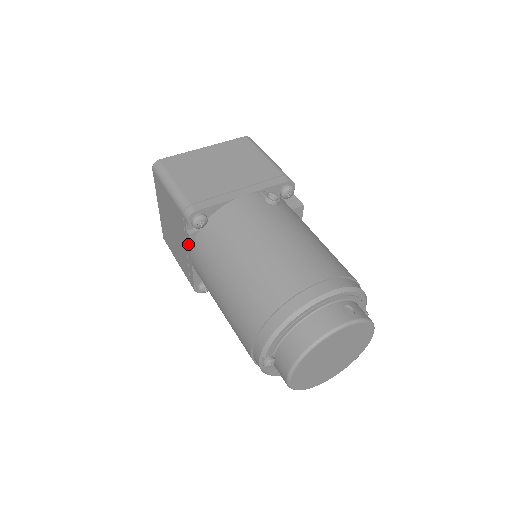
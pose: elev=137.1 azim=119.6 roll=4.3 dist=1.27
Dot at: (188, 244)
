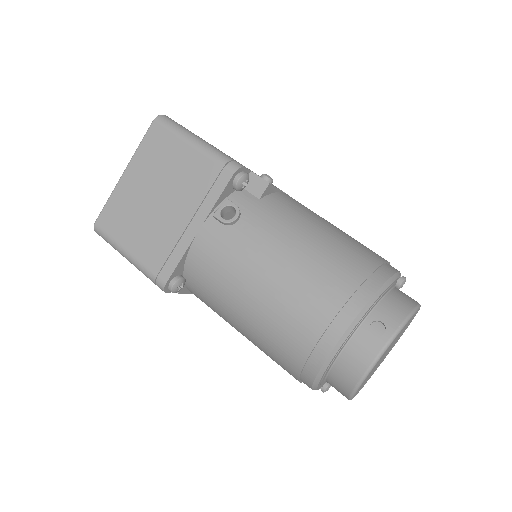
Dot at: occluded
